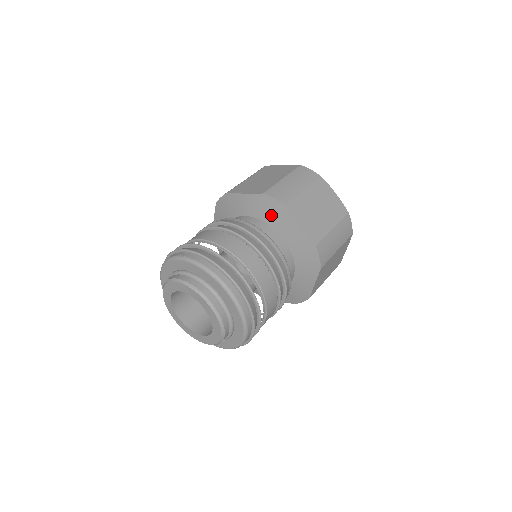
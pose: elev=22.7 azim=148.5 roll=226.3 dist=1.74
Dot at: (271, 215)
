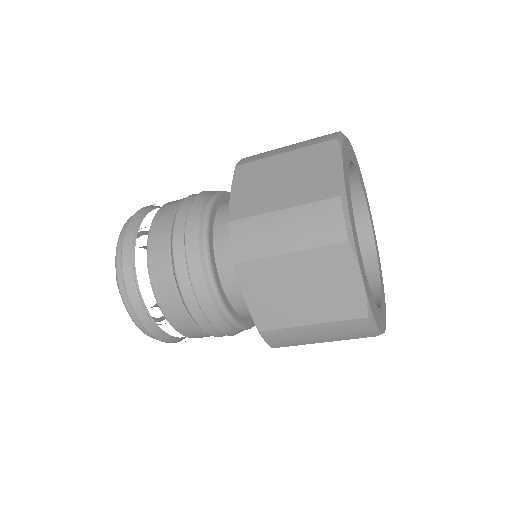
Dot at: occluded
